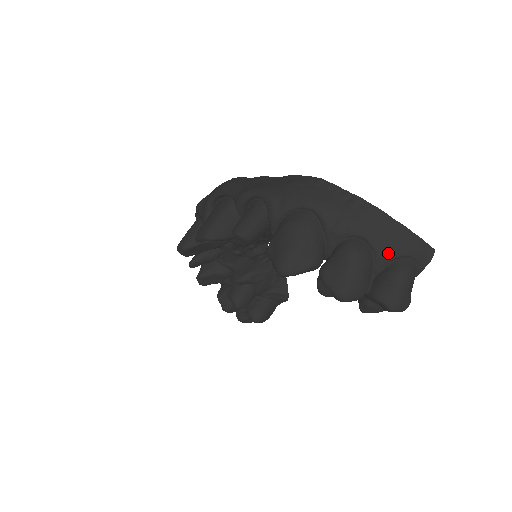
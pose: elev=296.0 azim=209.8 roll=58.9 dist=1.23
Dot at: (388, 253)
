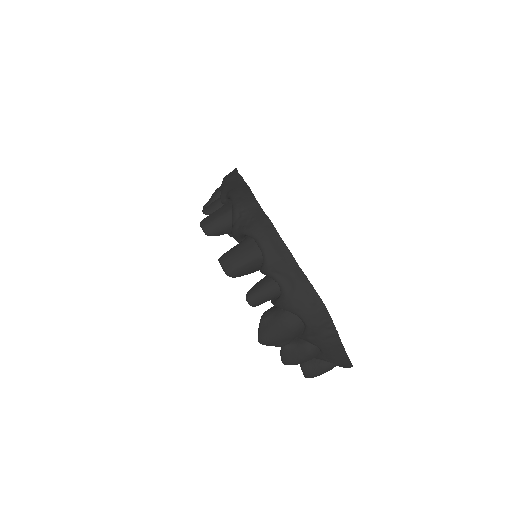
Dot at: (327, 360)
